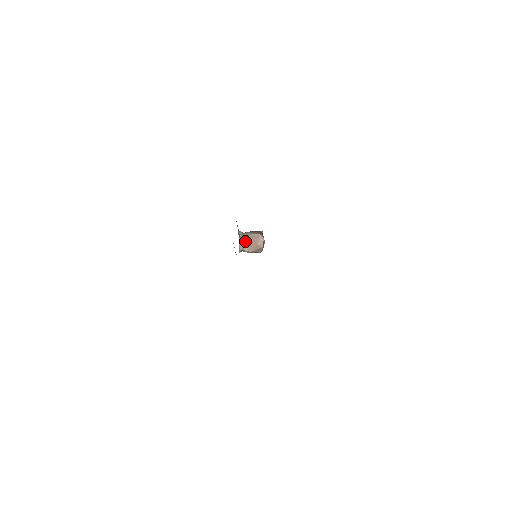
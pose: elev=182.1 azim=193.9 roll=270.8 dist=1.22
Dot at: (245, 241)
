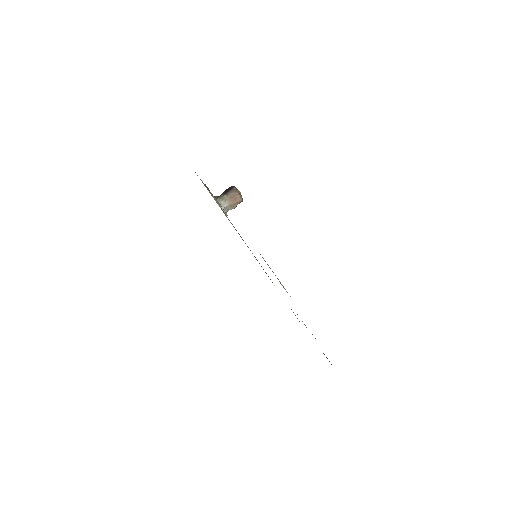
Dot at: (226, 205)
